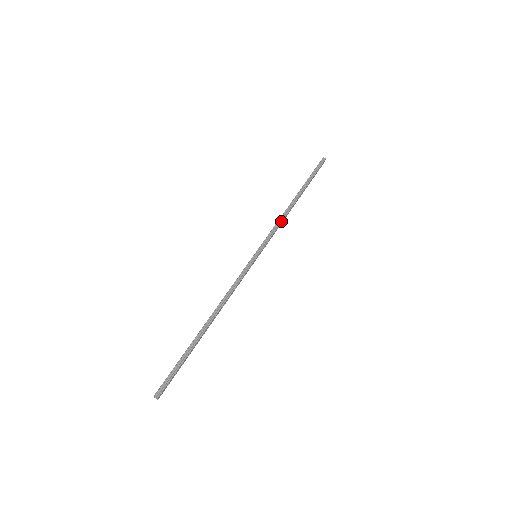
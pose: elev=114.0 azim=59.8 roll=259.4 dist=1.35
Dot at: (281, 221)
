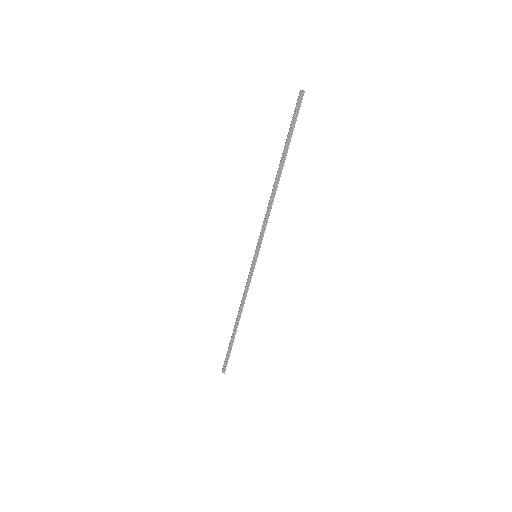
Dot at: (269, 212)
